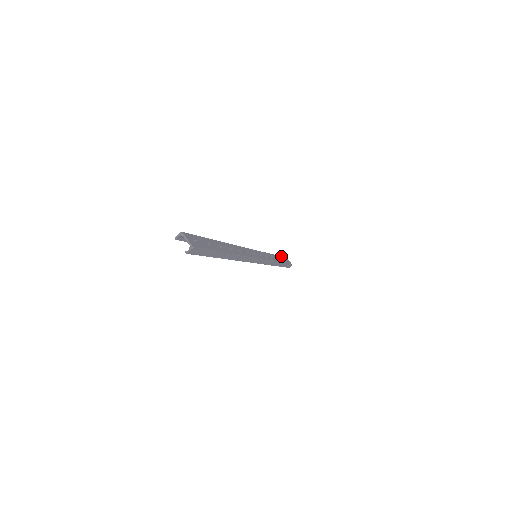
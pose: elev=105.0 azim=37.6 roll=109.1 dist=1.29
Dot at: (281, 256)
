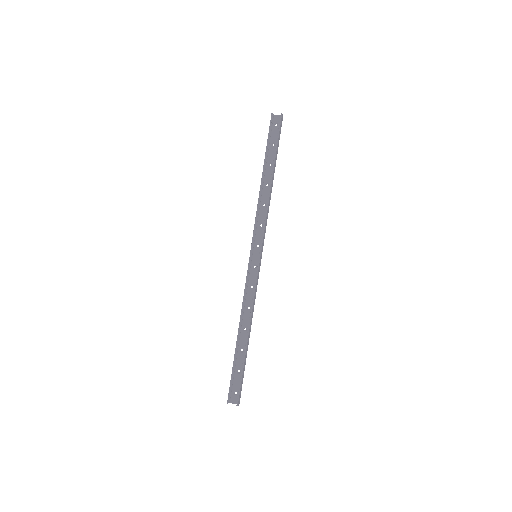
Dot at: (233, 371)
